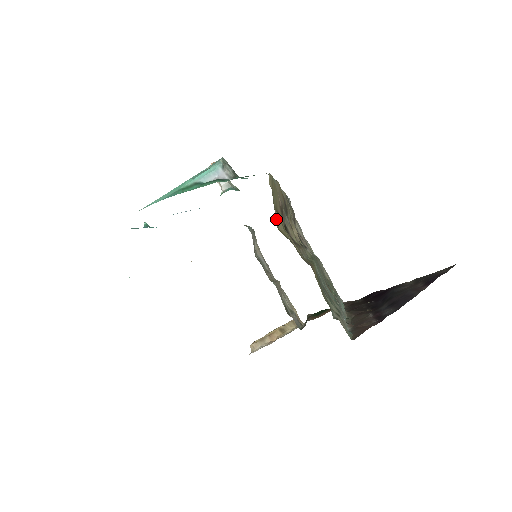
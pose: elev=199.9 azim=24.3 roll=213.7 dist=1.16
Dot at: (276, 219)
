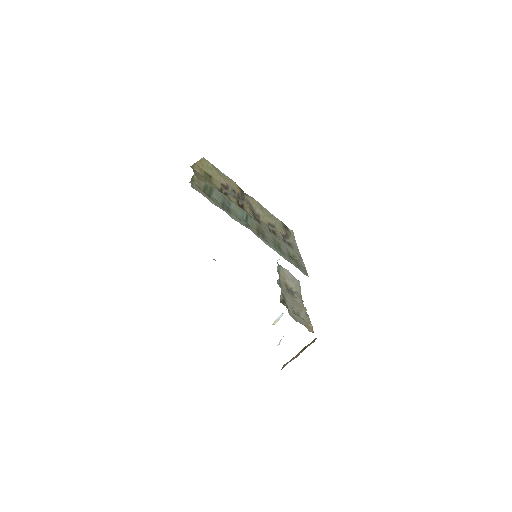
Dot at: (194, 166)
